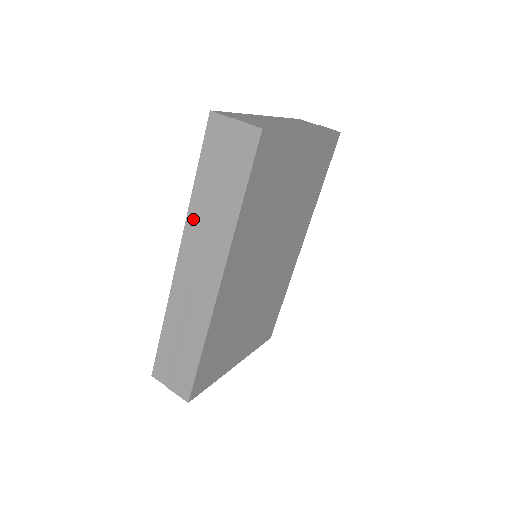
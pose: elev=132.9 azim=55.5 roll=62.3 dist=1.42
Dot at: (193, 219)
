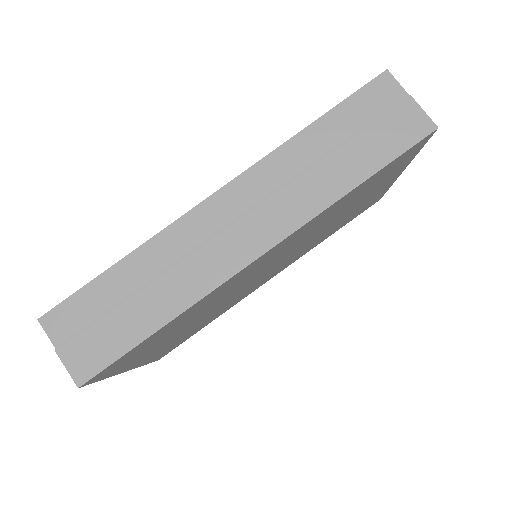
Dot at: (278, 161)
